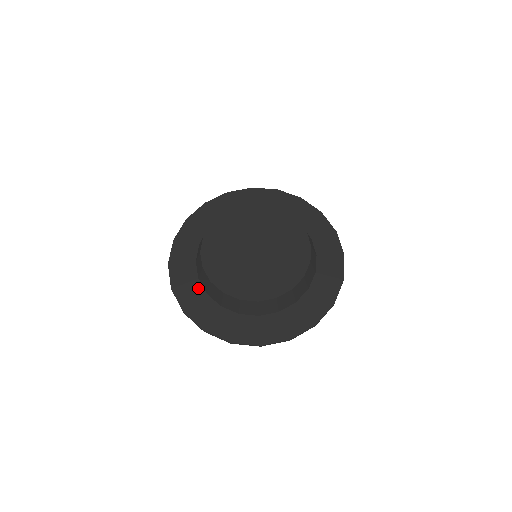
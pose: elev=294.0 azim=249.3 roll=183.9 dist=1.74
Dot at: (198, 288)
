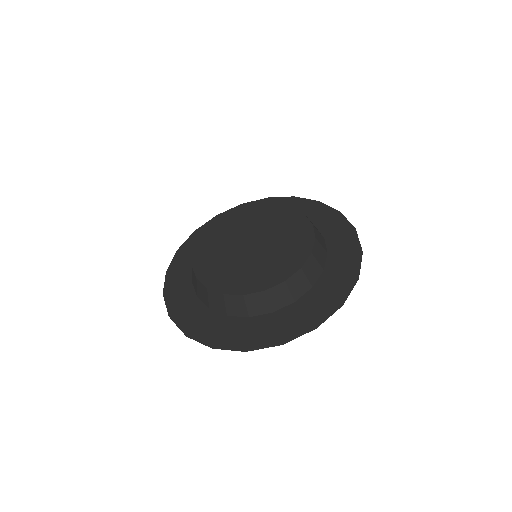
Dot at: (214, 317)
